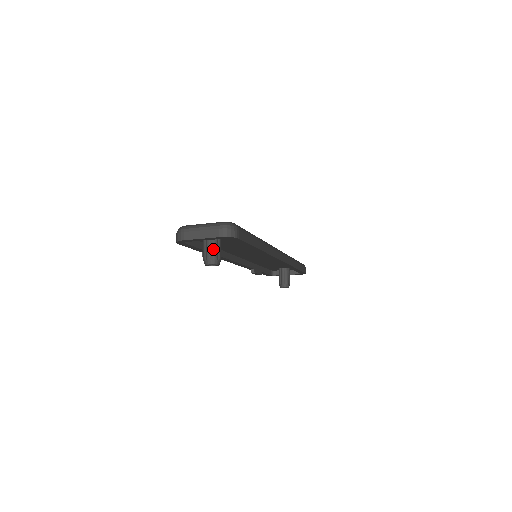
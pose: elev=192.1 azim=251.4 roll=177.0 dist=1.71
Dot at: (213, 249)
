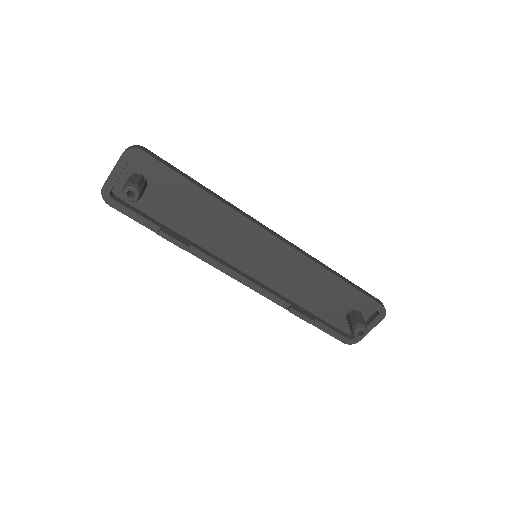
Dot at: (129, 180)
